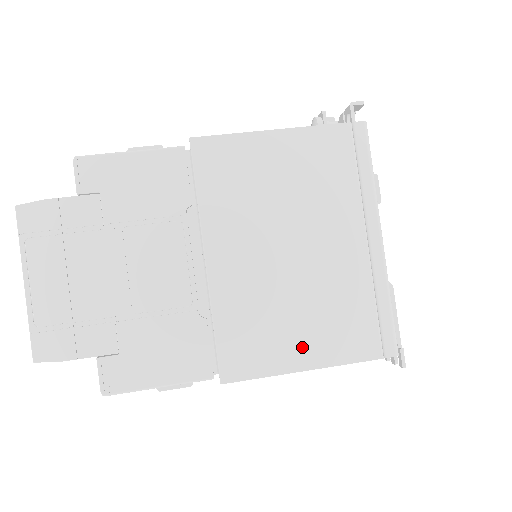
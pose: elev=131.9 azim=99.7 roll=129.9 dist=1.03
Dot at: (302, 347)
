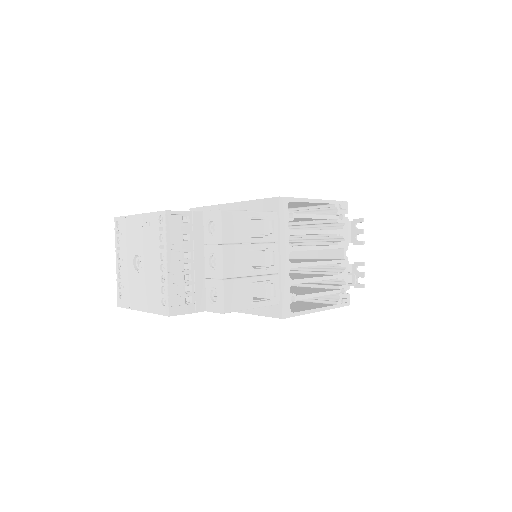
Dot at: occluded
